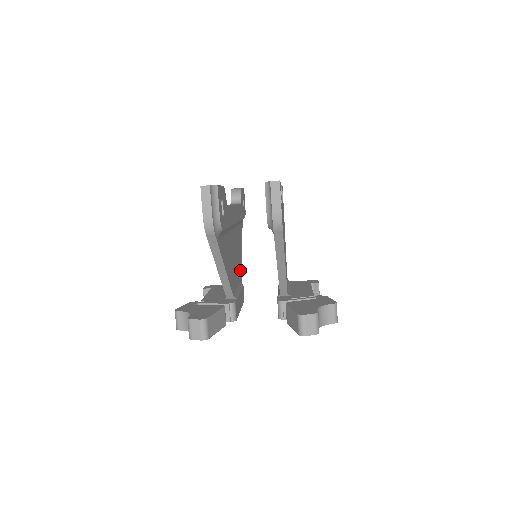
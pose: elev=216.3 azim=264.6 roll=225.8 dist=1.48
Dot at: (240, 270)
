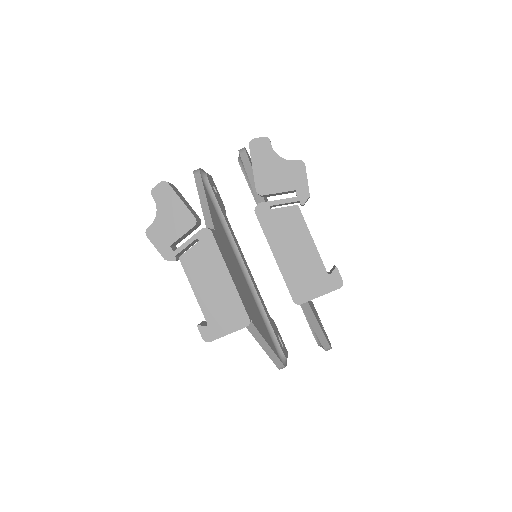
Dot at: (253, 318)
